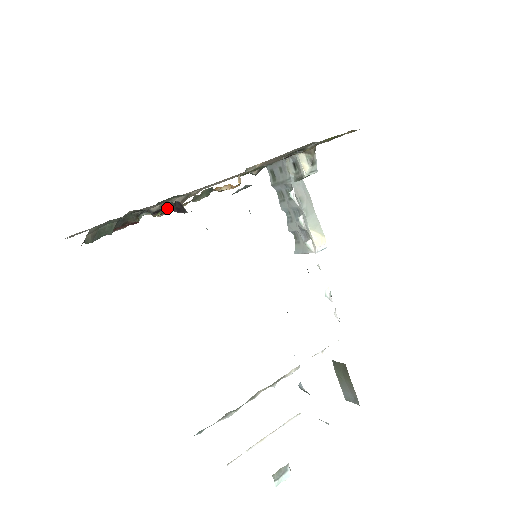
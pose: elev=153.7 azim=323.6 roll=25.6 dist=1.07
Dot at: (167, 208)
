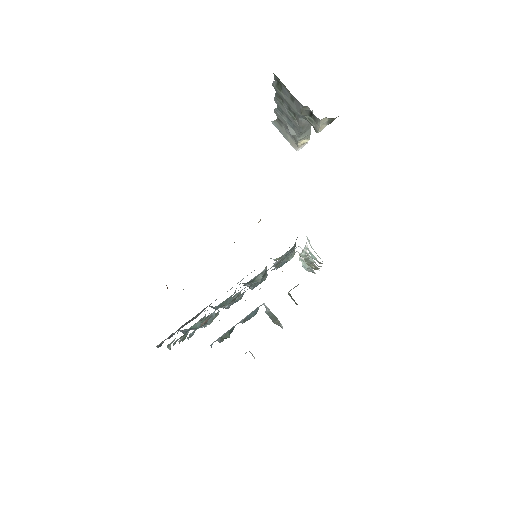
Dot at: occluded
